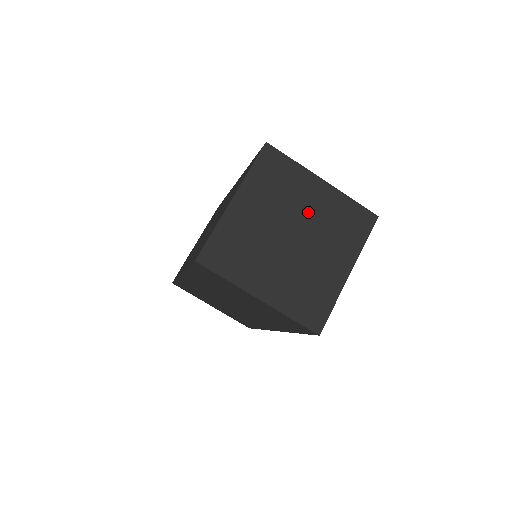
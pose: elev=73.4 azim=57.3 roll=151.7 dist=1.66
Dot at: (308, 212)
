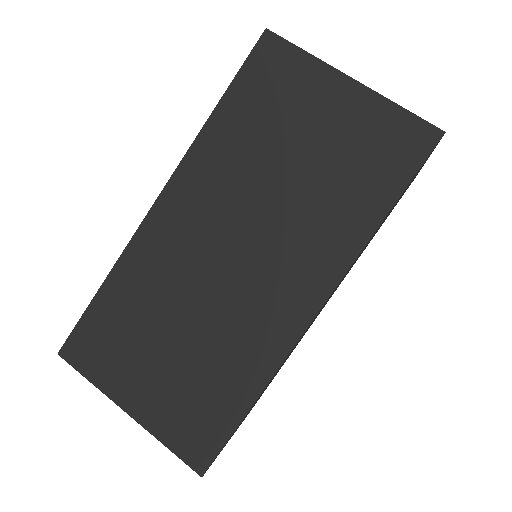
Dot at: occluded
